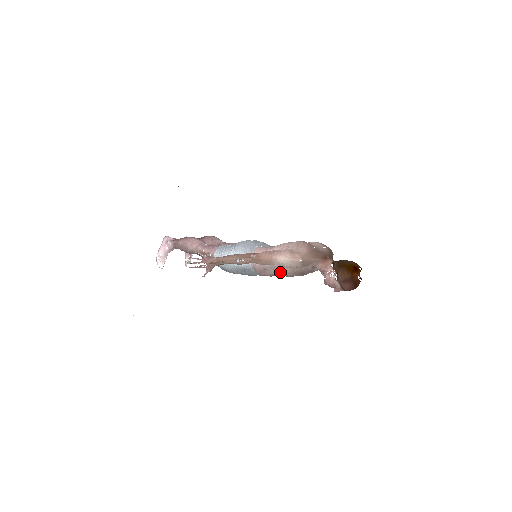
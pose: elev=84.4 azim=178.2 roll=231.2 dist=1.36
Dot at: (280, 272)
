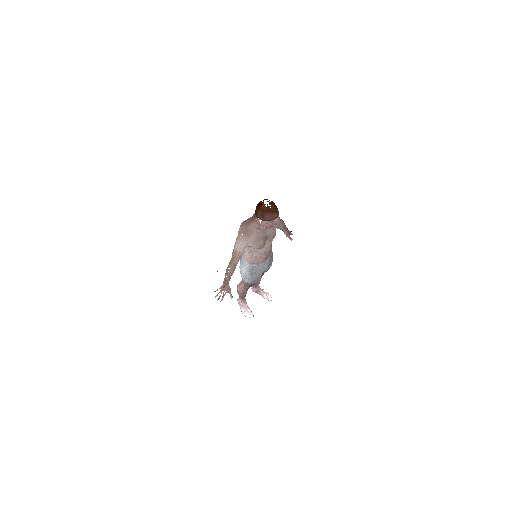
Dot at: (258, 250)
